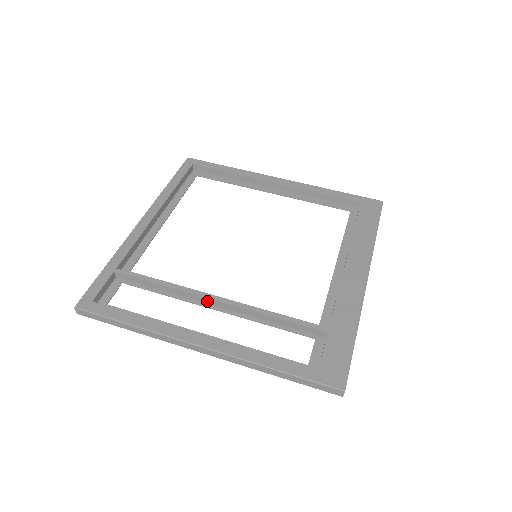
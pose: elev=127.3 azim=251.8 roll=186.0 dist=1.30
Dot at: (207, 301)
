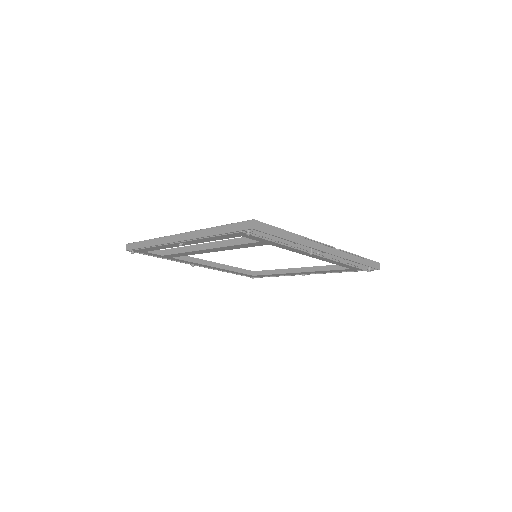
Dot at: (204, 247)
